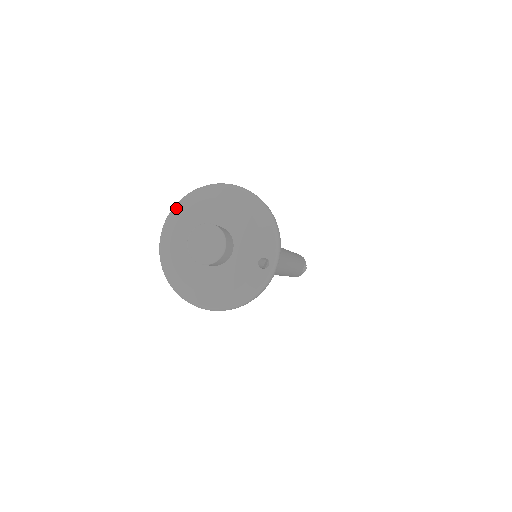
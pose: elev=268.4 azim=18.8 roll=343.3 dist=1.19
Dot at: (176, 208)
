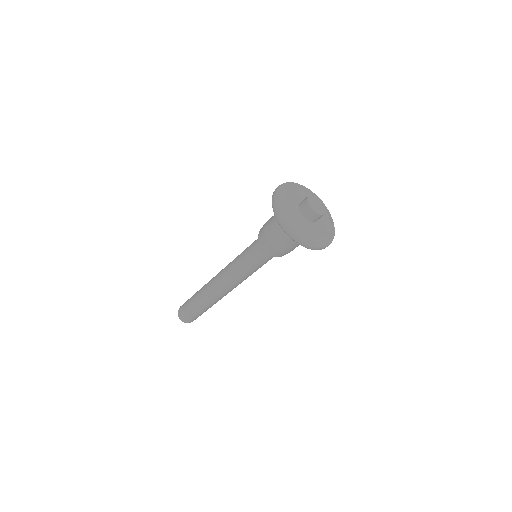
Dot at: (279, 192)
